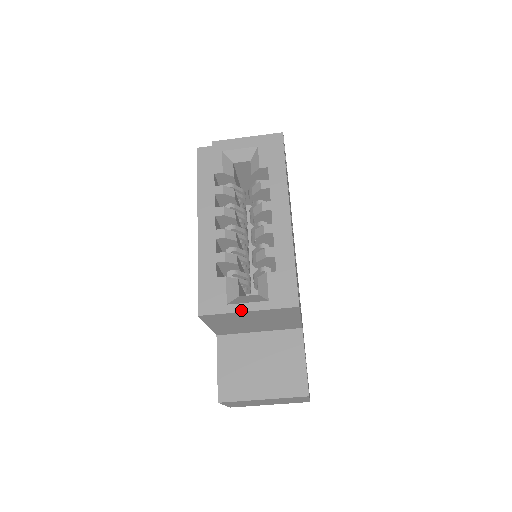
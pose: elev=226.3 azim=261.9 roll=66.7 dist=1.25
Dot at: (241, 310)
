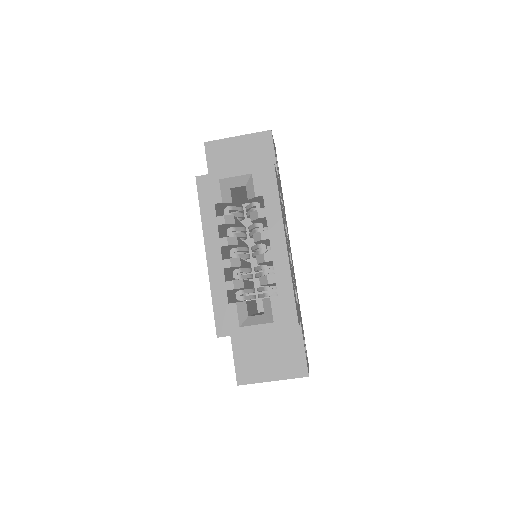
Dot at: (252, 331)
